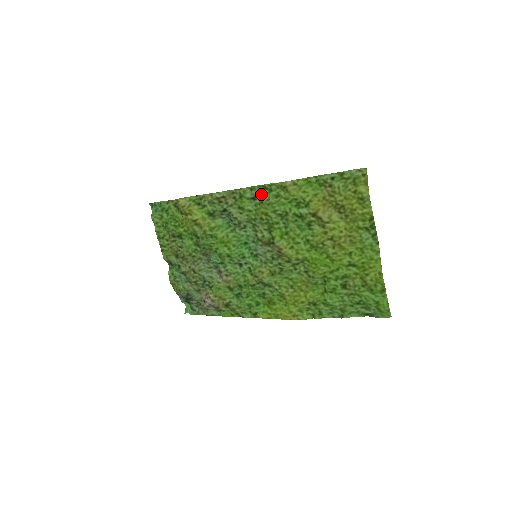
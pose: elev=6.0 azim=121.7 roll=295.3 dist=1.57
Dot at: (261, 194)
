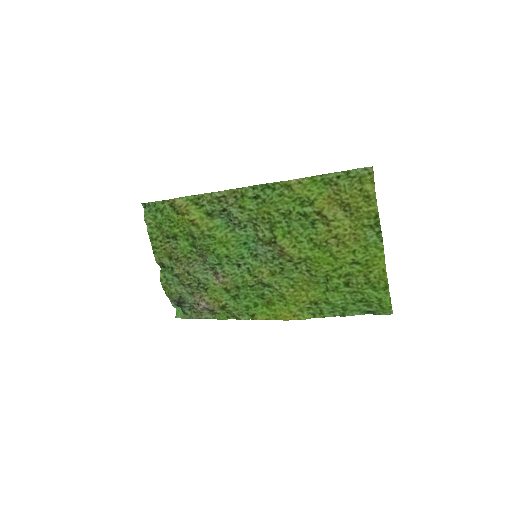
Dot at: (264, 193)
